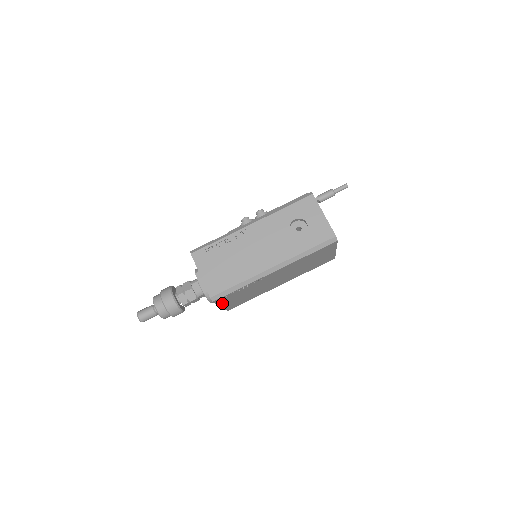
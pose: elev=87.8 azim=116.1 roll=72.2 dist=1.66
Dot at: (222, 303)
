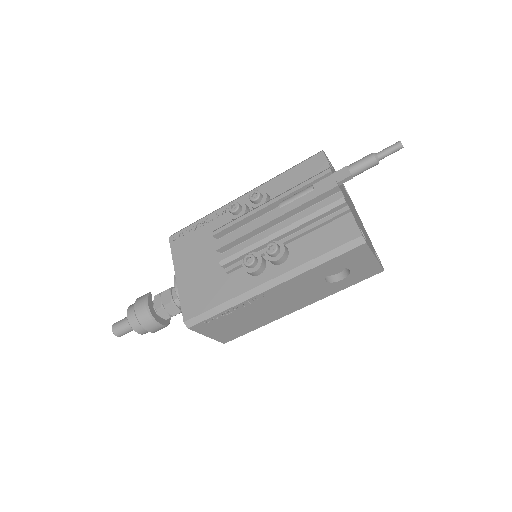
Dot at: occluded
